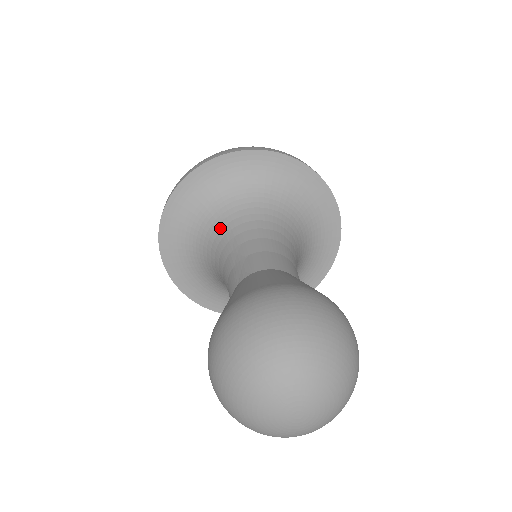
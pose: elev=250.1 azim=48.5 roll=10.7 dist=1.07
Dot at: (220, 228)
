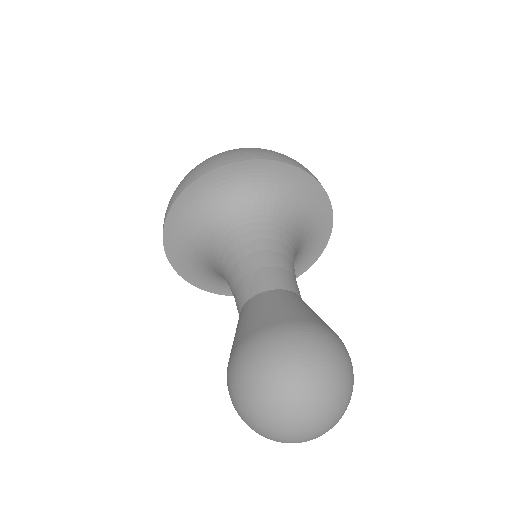
Dot at: (226, 232)
